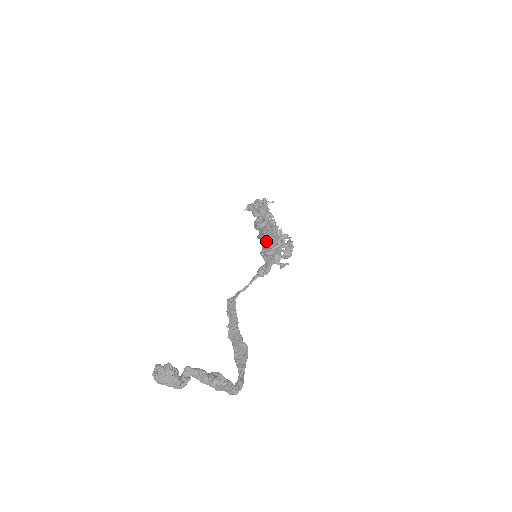
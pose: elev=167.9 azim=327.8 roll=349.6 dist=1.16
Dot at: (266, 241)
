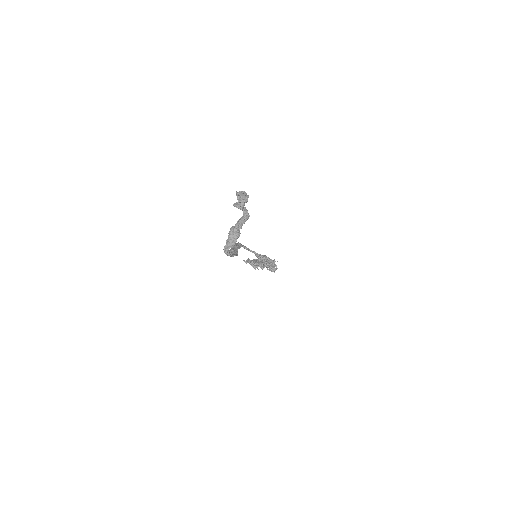
Dot at: occluded
